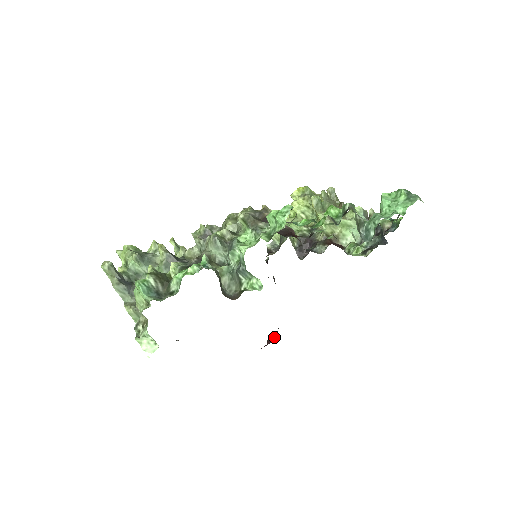
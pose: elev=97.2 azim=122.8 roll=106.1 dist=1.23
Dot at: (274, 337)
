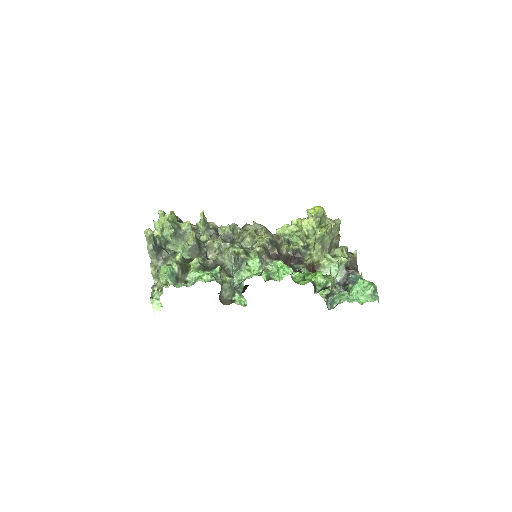
Dot at: occluded
